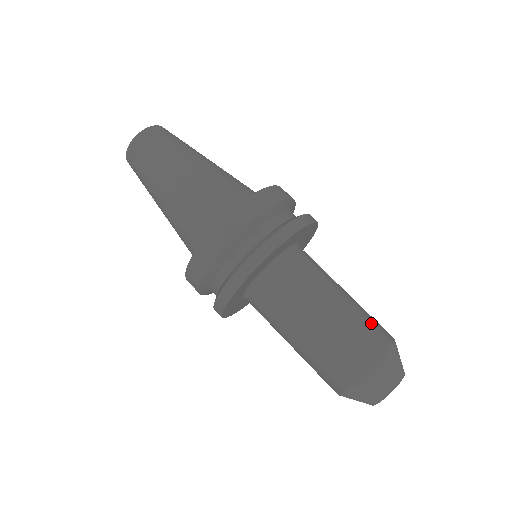
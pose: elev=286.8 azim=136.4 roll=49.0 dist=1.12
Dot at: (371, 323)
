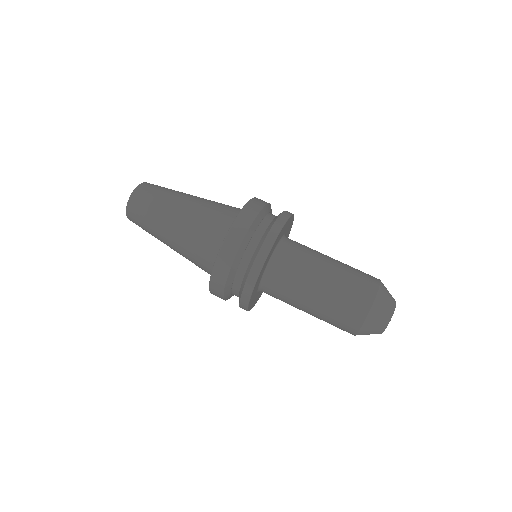
Dot at: occluded
